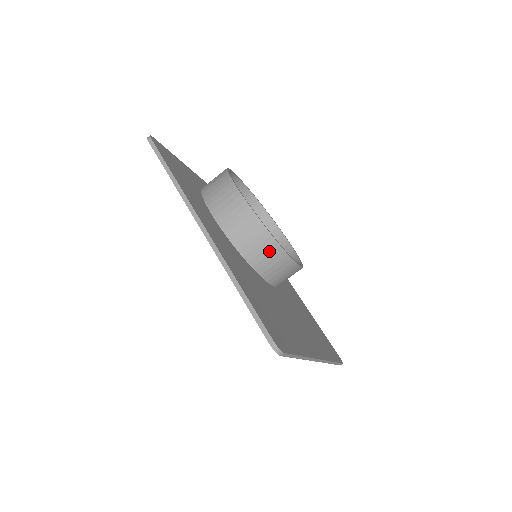
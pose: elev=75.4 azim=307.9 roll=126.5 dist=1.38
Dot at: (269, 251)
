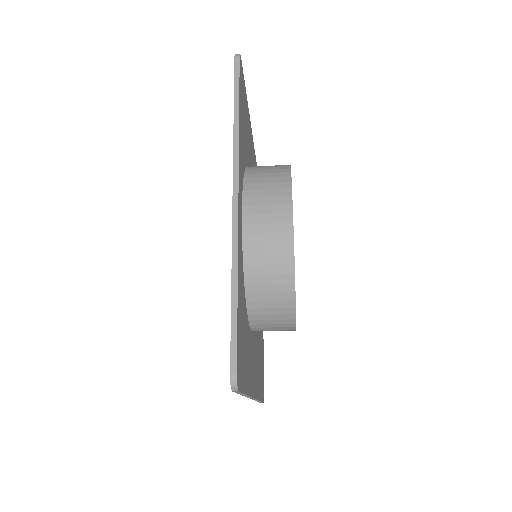
Dot at: occluded
